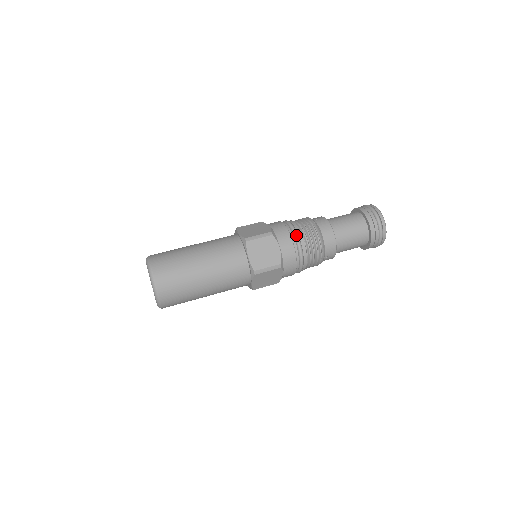
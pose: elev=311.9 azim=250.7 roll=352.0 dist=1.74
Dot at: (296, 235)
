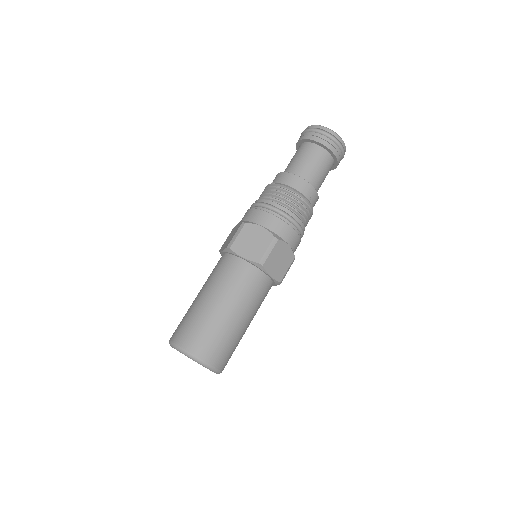
Dot at: (265, 205)
